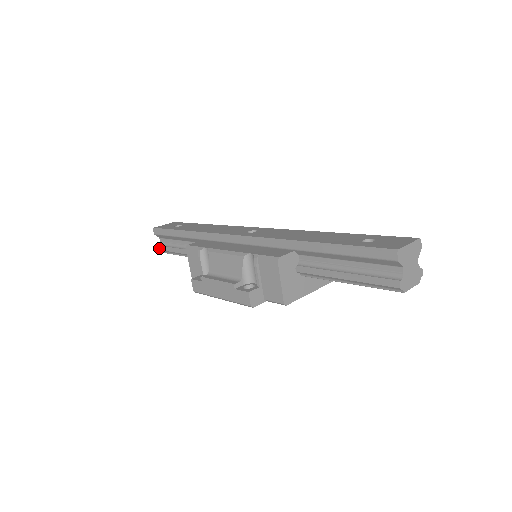
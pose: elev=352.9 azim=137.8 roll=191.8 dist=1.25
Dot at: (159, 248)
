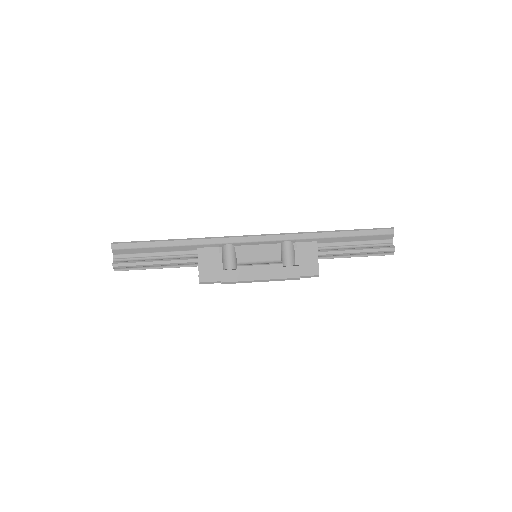
Dot at: (118, 264)
